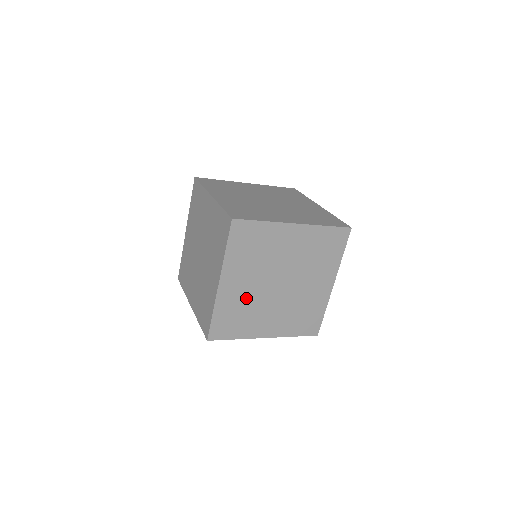
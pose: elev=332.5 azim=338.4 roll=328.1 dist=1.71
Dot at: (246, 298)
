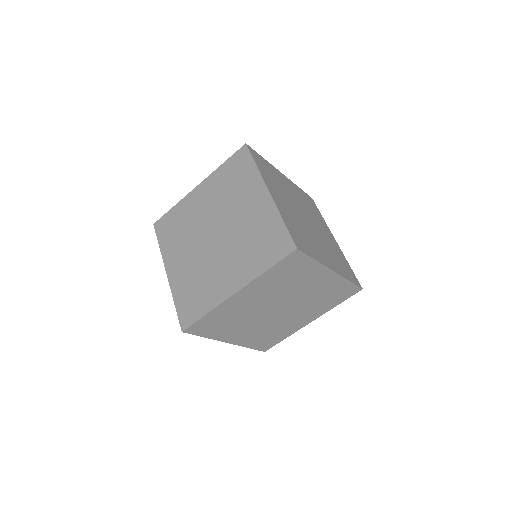
Dot at: (261, 330)
